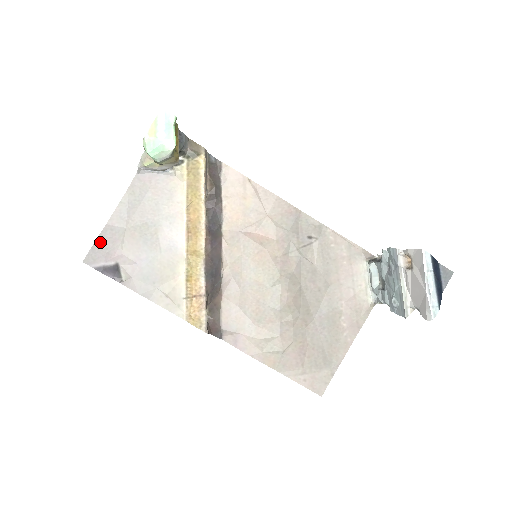
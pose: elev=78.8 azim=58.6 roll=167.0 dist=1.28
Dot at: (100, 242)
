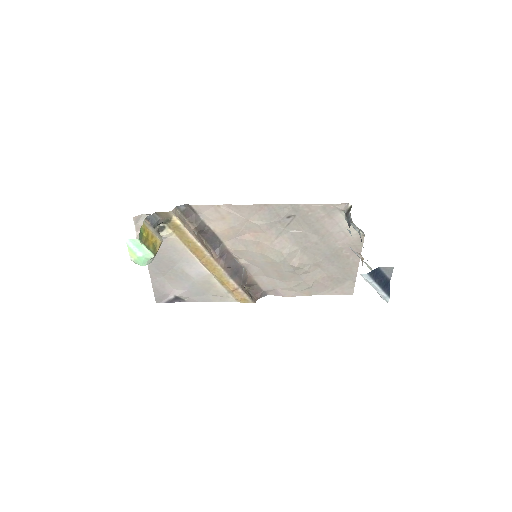
Dot at: (156, 291)
